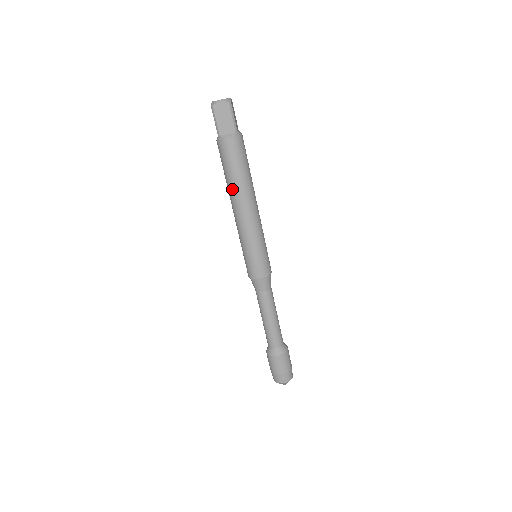
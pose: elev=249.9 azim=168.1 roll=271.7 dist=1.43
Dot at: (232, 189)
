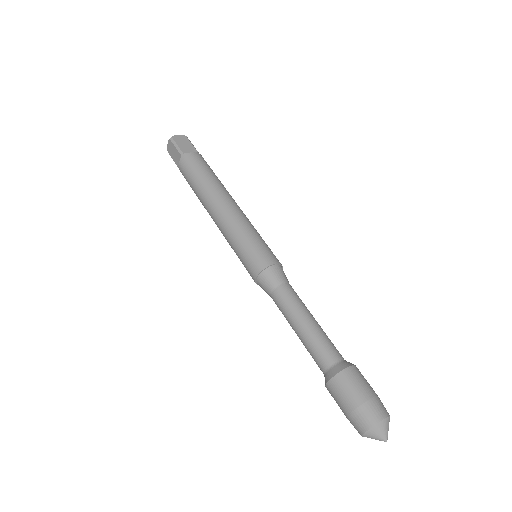
Dot at: (208, 188)
